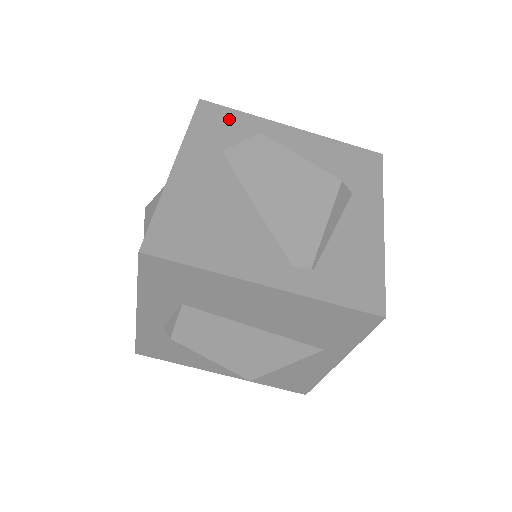
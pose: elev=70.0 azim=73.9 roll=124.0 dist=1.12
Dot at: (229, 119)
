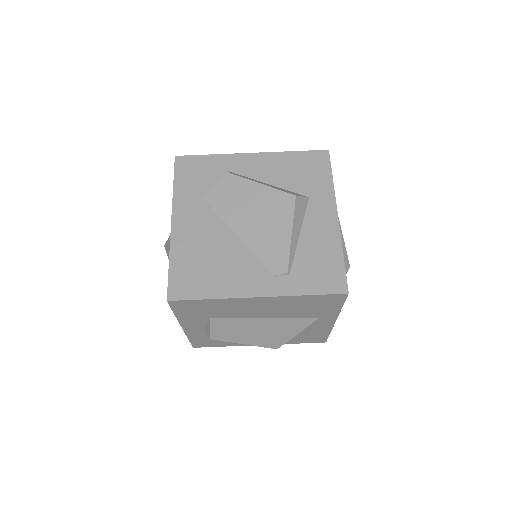
Dot at: (201, 166)
